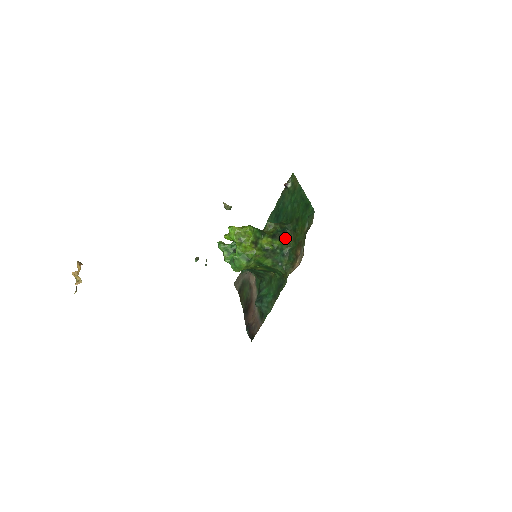
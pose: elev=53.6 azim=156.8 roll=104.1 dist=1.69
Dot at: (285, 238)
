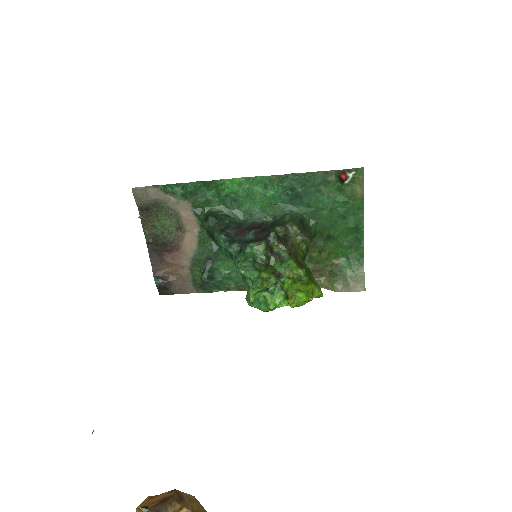
Dot at: occluded
